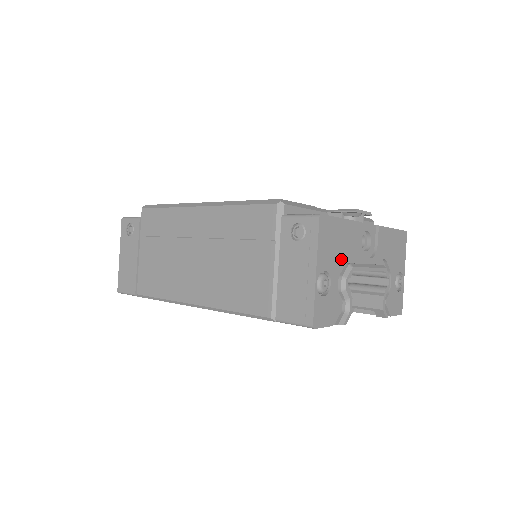
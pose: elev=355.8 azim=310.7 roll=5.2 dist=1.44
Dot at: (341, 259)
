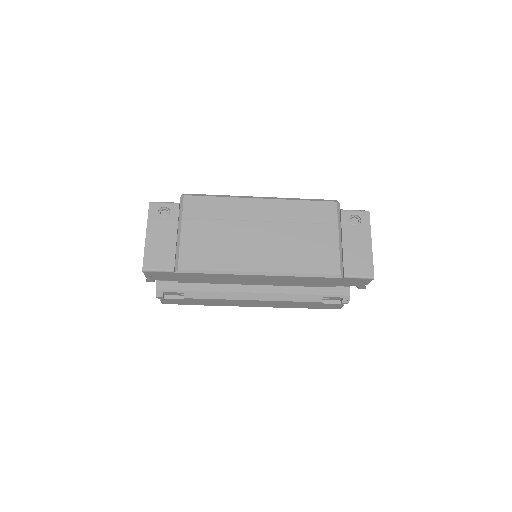
Dot at: occluded
